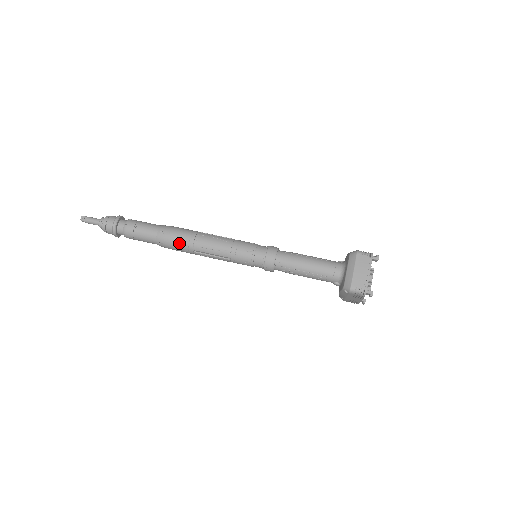
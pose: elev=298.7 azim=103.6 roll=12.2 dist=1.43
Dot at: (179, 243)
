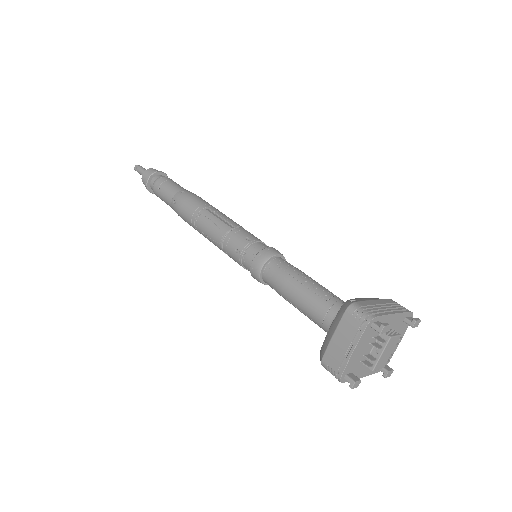
Dot at: (185, 219)
